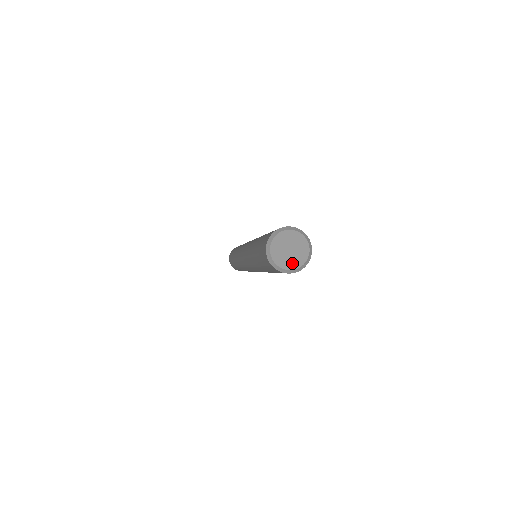
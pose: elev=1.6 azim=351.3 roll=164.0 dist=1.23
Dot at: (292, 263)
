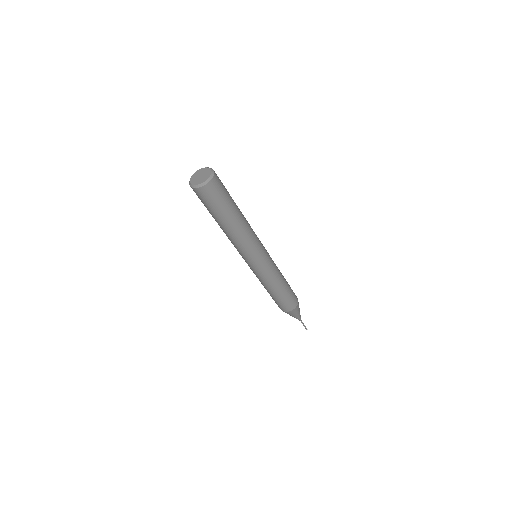
Dot at: (197, 182)
